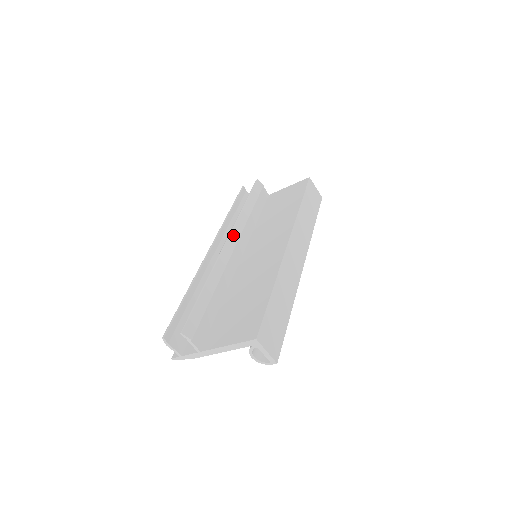
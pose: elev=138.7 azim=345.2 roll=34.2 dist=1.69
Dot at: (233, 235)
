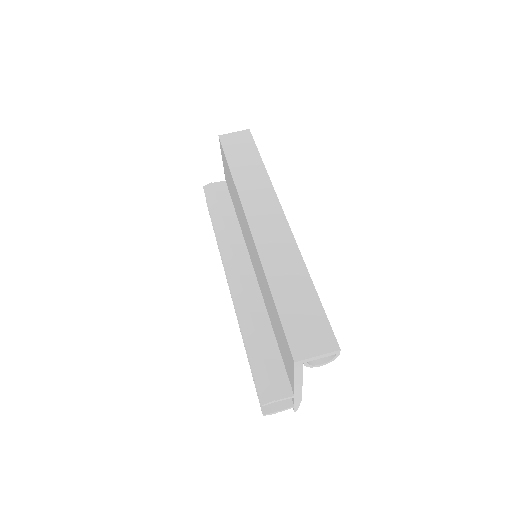
Dot at: (227, 263)
